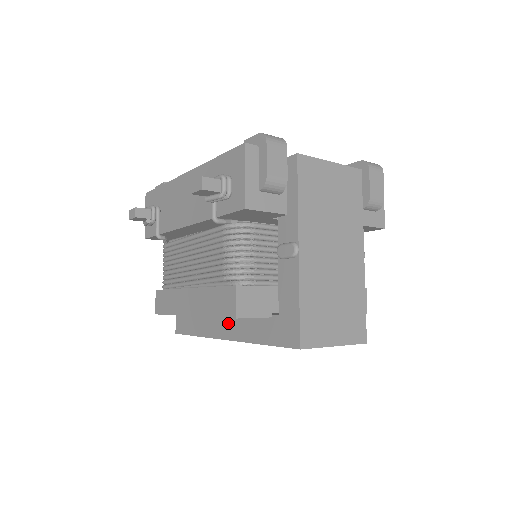
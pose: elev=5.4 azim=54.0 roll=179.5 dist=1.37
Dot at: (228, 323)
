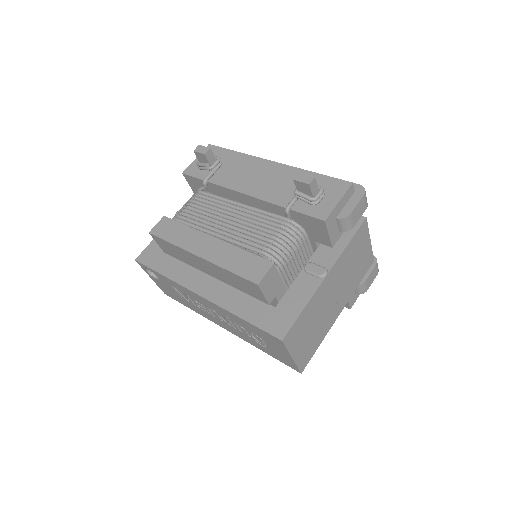
Dot at: (212, 285)
